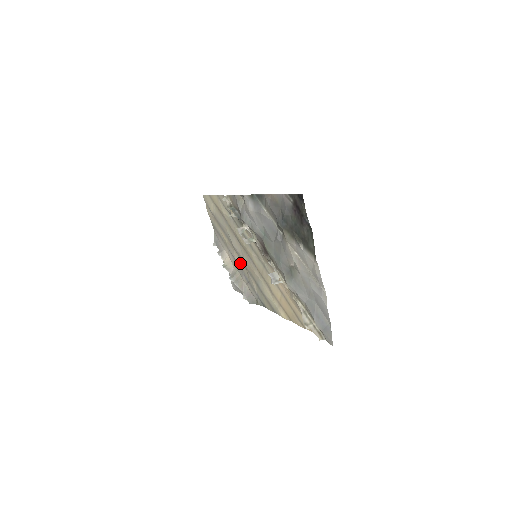
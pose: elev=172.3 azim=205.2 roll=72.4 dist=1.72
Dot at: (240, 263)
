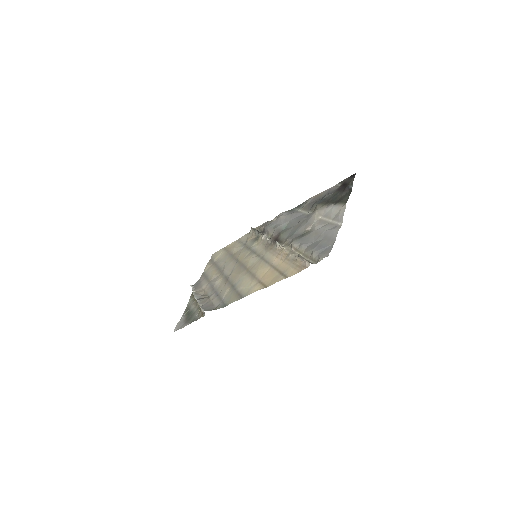
Dot at: (220, 283)
